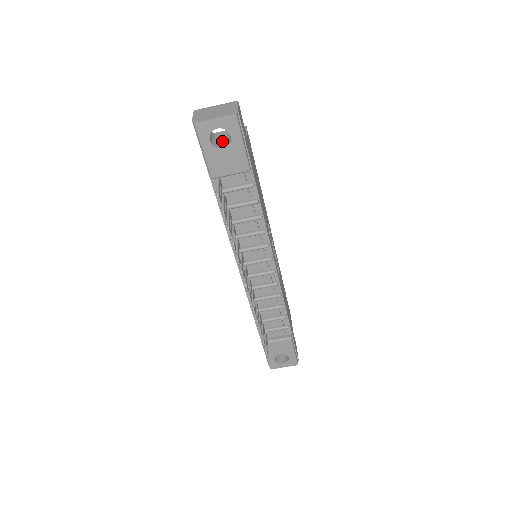
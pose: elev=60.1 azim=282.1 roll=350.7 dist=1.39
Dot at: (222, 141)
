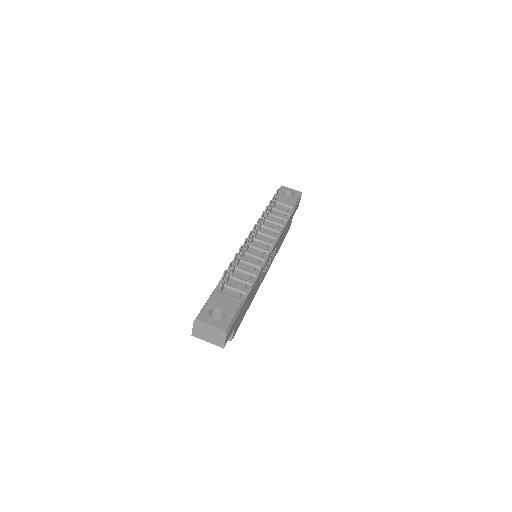
Dot at: occluded
